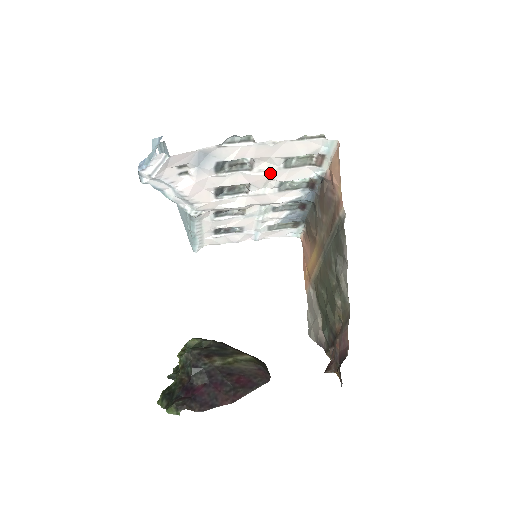
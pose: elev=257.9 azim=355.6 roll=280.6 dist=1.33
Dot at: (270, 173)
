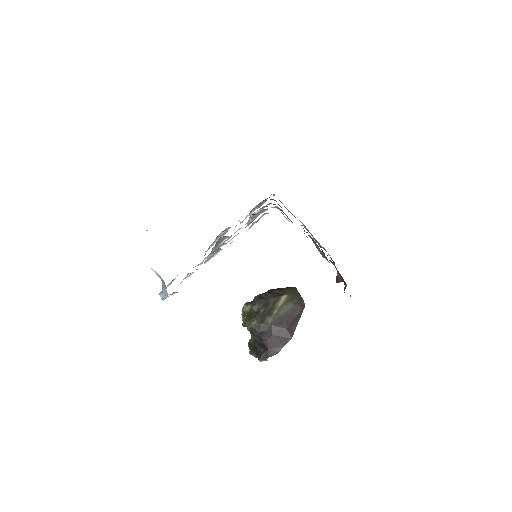
Dot at: occluded
